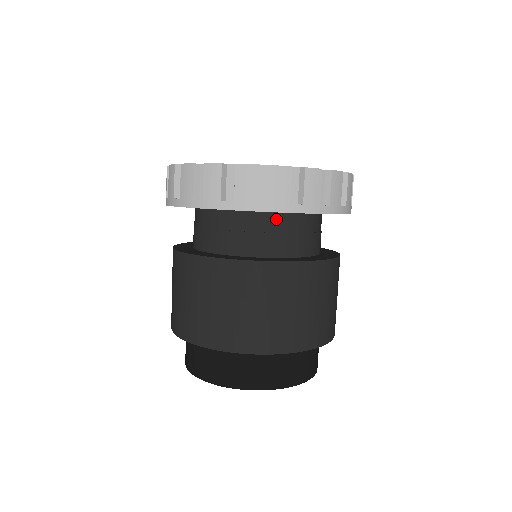
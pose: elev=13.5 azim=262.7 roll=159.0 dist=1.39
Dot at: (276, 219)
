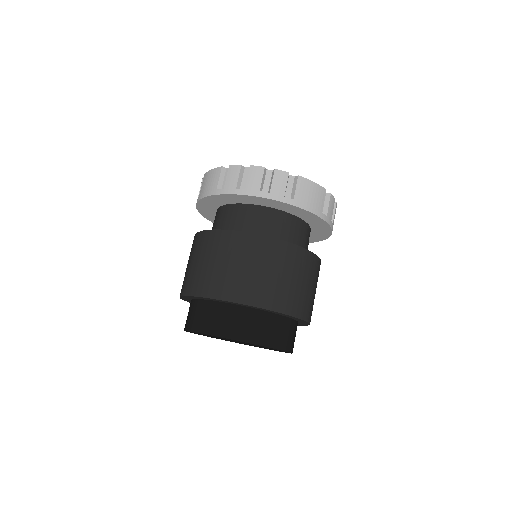
Dot at: (300, 224)
